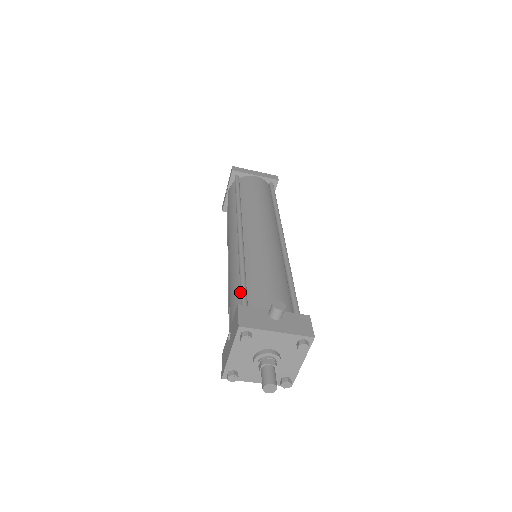
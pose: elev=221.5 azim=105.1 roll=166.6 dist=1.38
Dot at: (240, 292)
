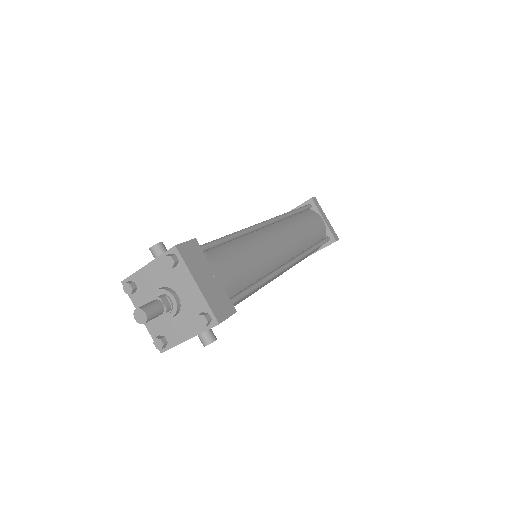
Dot at: occluded
